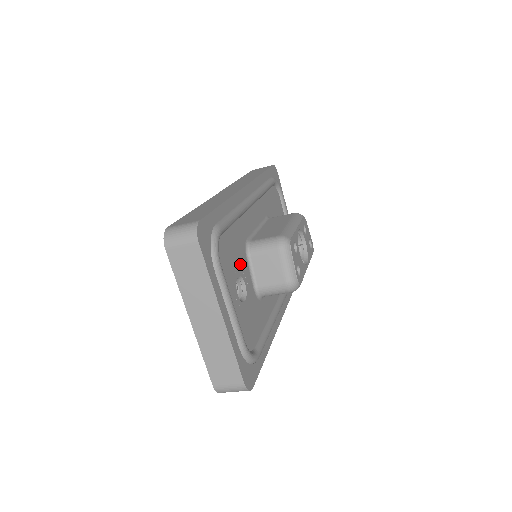
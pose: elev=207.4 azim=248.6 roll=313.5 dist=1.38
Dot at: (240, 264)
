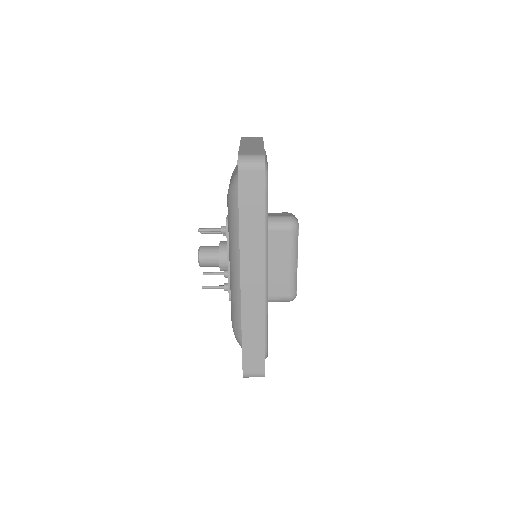
Dot at: occluded
